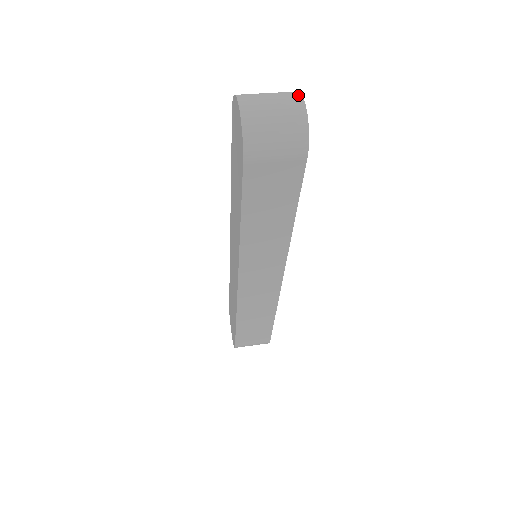
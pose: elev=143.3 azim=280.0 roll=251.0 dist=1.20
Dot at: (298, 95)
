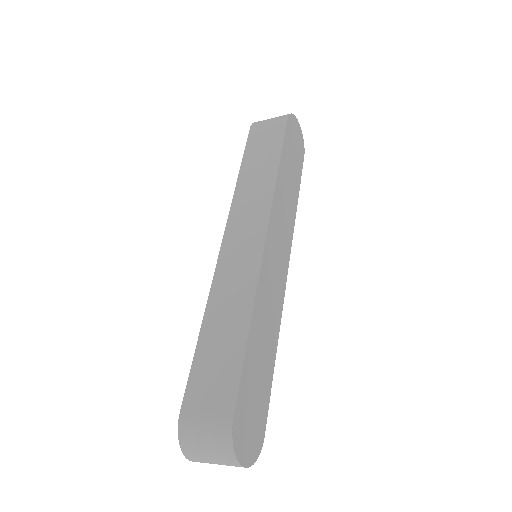
Dot at: occluded
